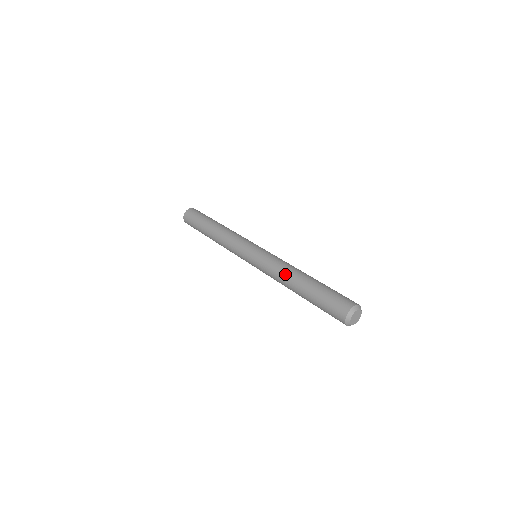
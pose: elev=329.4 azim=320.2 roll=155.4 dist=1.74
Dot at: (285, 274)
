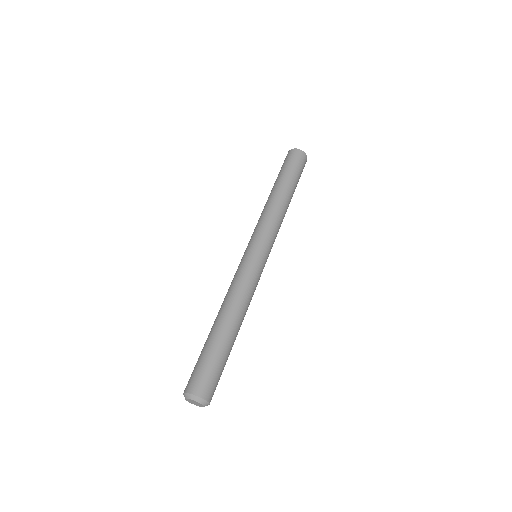
Dot at: (223, 302)
